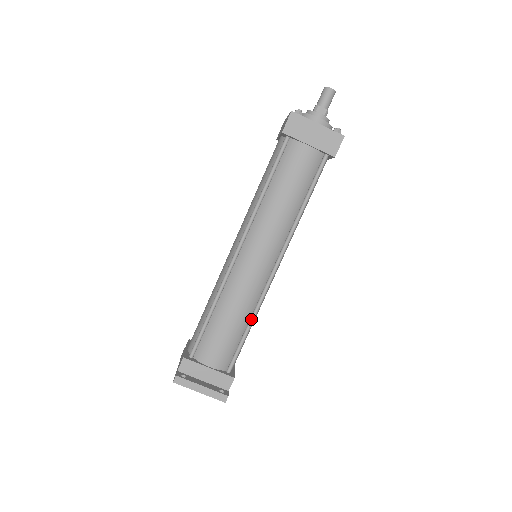
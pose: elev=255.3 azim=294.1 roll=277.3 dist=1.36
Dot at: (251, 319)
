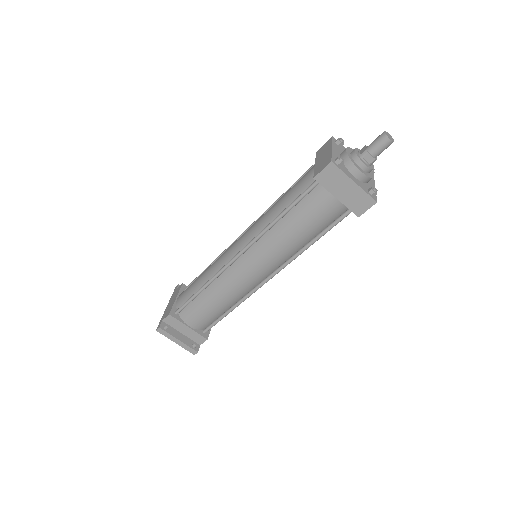
Dot at: (233, 307)
